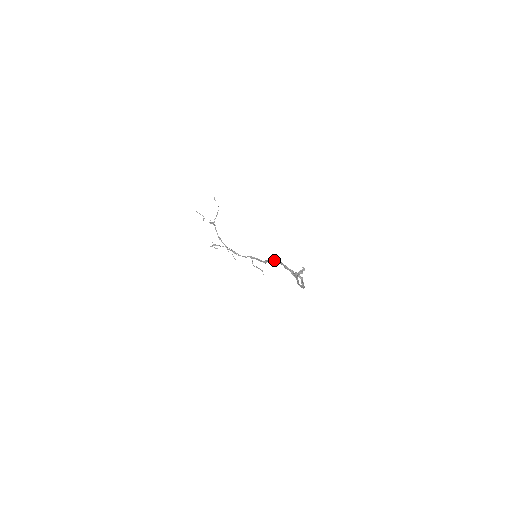
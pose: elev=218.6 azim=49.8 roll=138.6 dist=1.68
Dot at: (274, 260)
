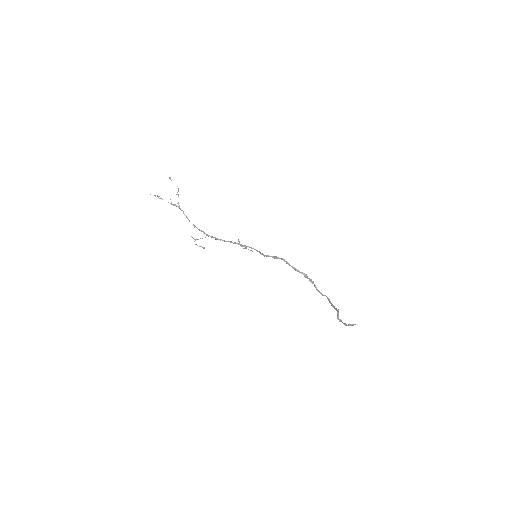
Dot at: occluded
